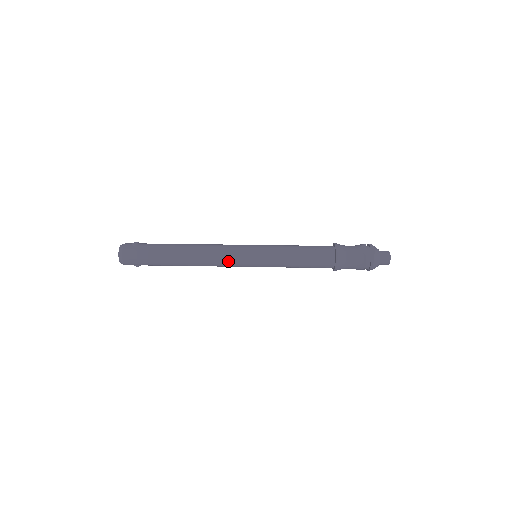
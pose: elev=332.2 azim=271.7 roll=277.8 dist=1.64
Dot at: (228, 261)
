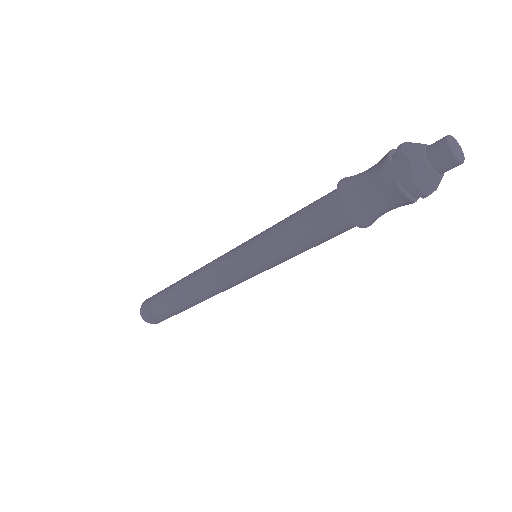
Dot at: (219, 258)
